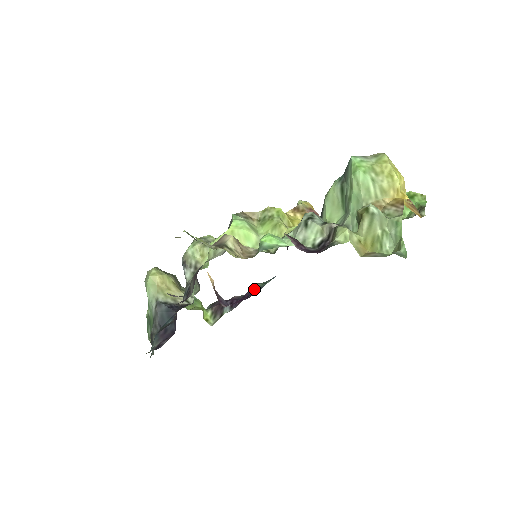
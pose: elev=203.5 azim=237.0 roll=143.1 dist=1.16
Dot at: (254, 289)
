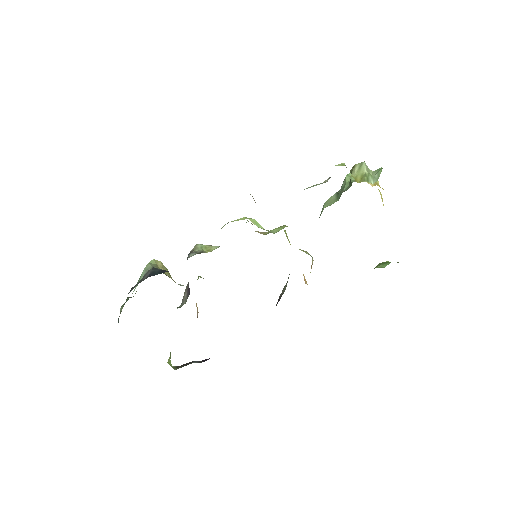
Dot at: occluded
